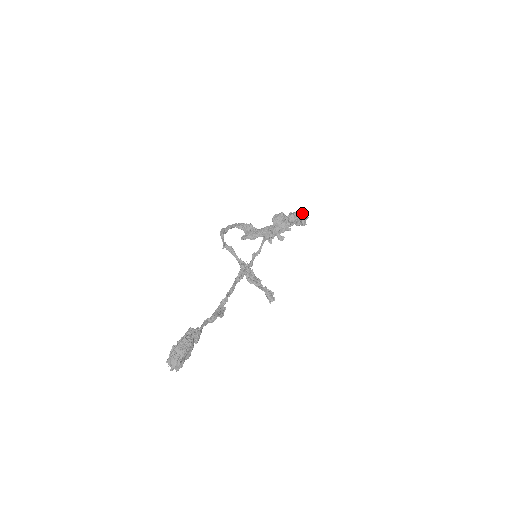
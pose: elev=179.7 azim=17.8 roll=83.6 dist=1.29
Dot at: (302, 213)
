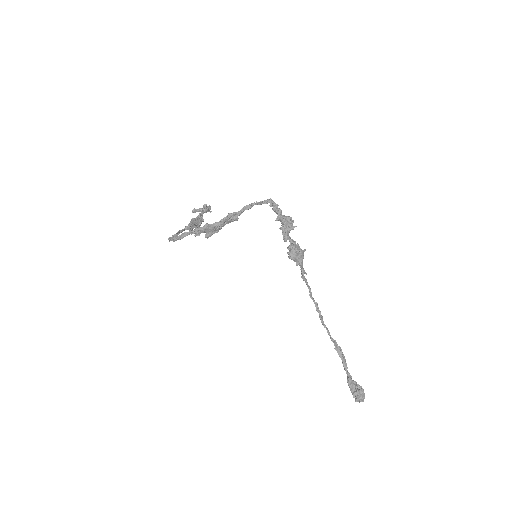
Dot at: (287, 218)
